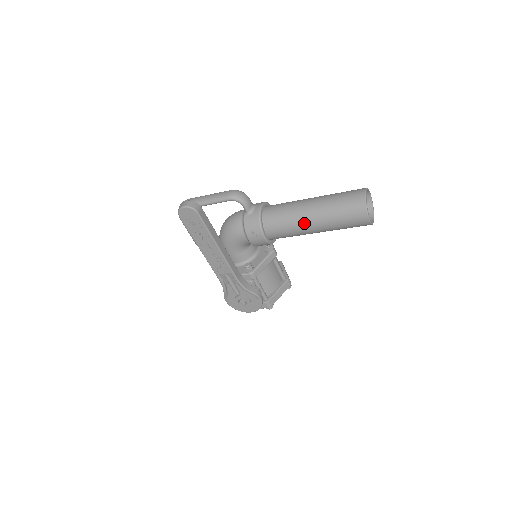
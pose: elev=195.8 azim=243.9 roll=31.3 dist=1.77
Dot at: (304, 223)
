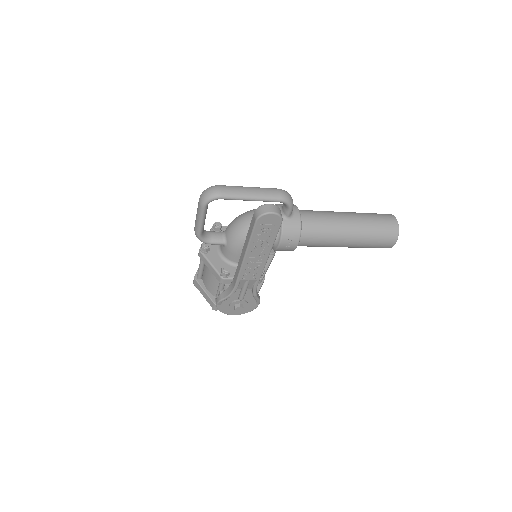
Dot at: (341, 239)
